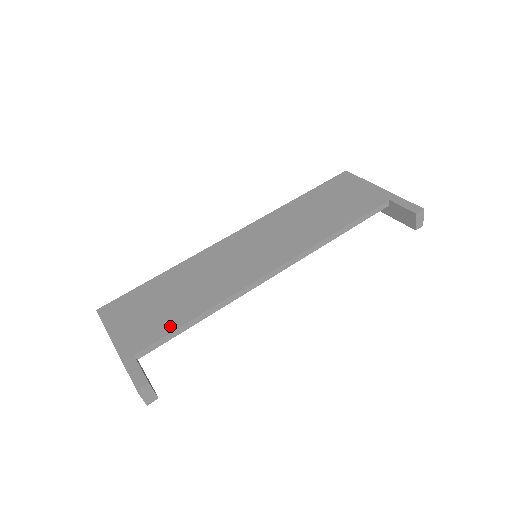
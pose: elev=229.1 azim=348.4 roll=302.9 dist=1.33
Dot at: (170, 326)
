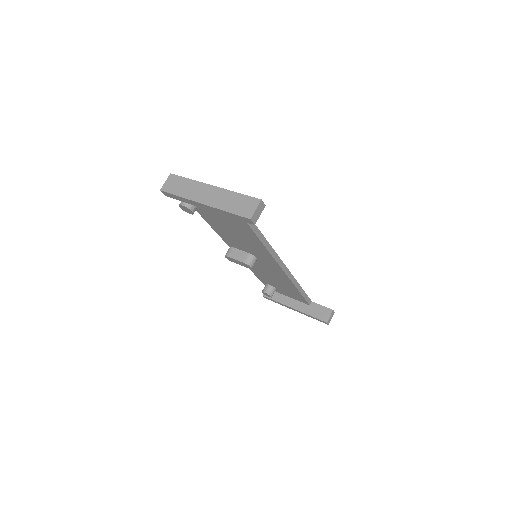
Dot at: occluded
